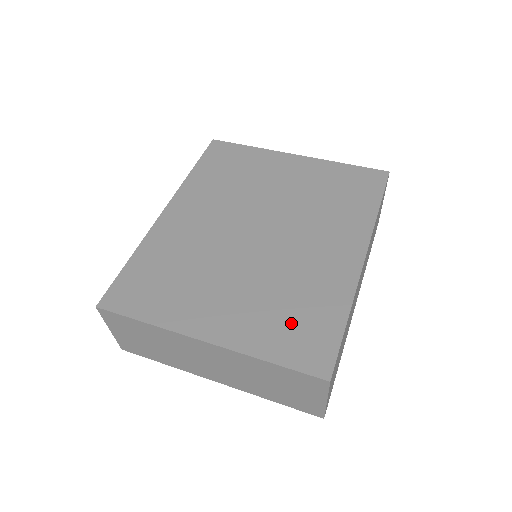
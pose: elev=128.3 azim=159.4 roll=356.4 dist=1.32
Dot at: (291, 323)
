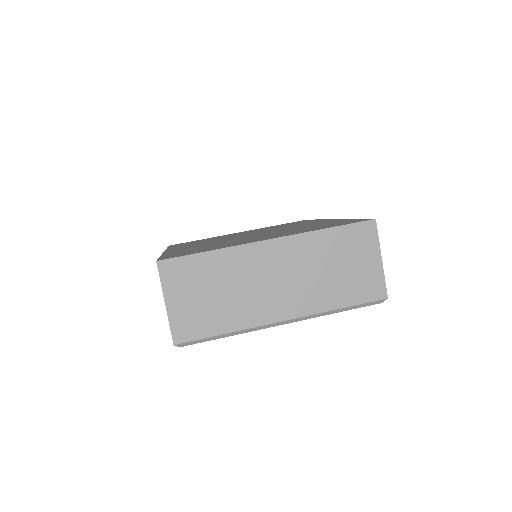
Dot at: (321, 226)
